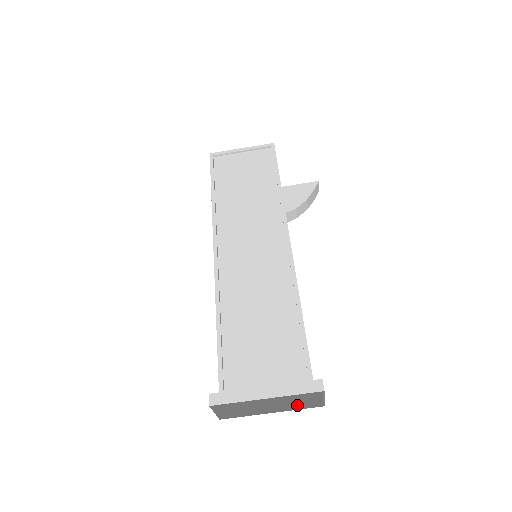
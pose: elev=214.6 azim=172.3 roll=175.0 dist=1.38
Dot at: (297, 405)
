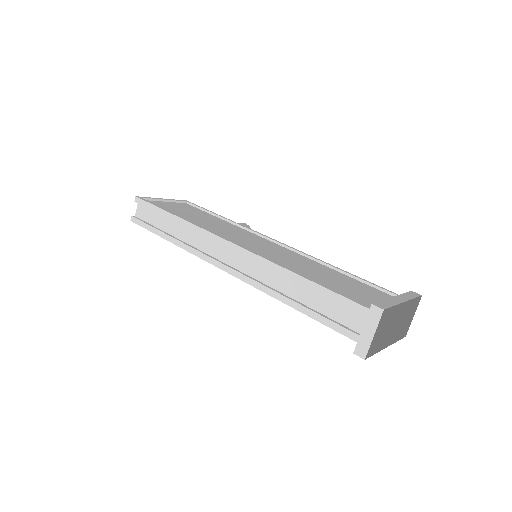
Dot at: (393, 339)
